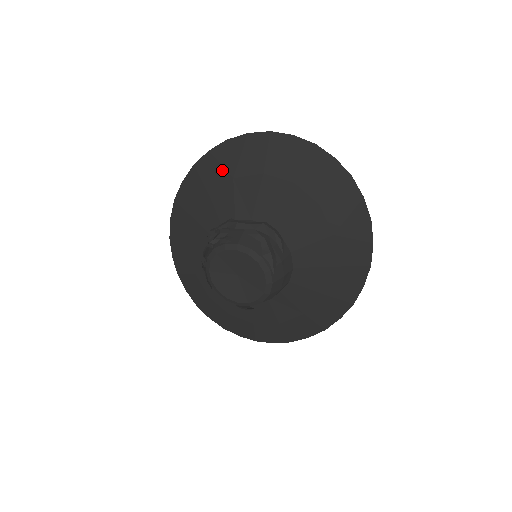
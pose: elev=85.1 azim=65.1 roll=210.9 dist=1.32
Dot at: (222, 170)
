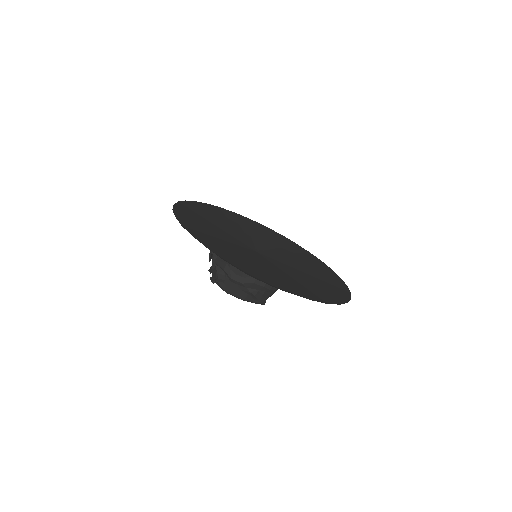
Dot at: occluded
